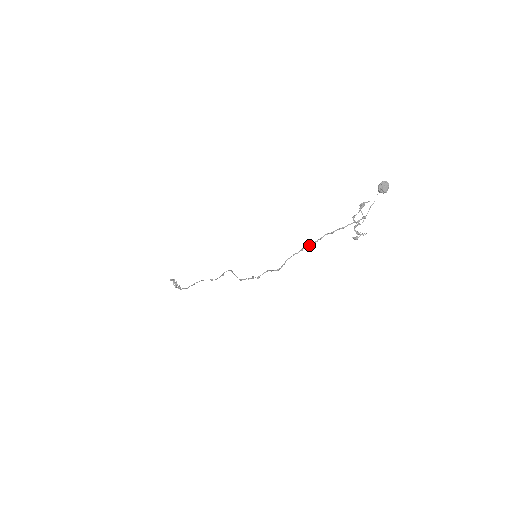
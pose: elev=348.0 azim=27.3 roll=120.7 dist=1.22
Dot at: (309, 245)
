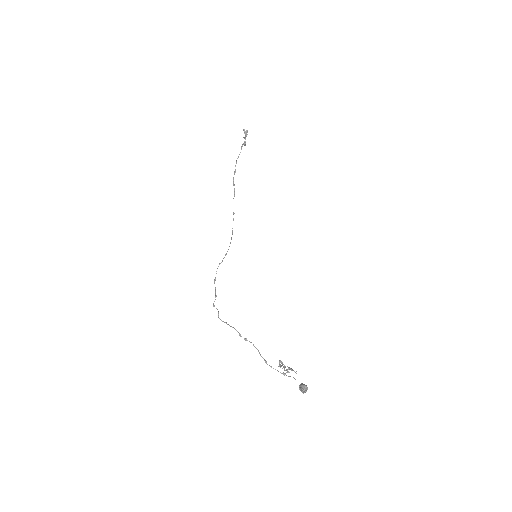
Dot at: (245, 340)
